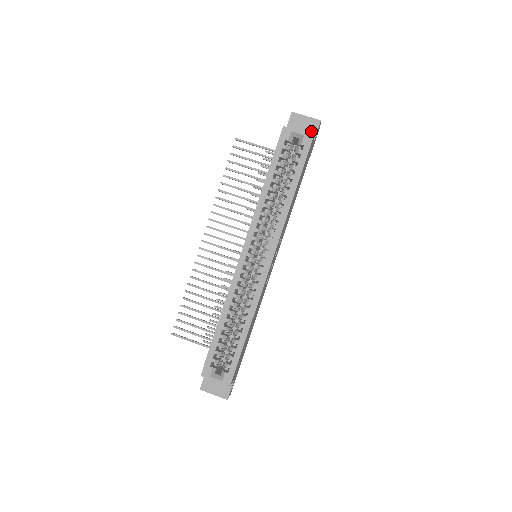
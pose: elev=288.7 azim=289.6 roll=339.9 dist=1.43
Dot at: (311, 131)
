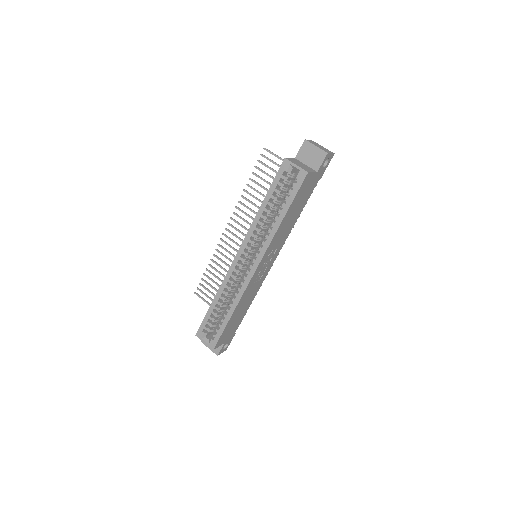
Dot at: (317, 161)
